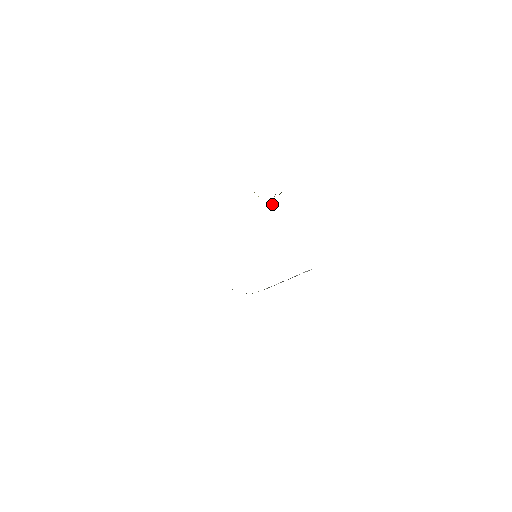
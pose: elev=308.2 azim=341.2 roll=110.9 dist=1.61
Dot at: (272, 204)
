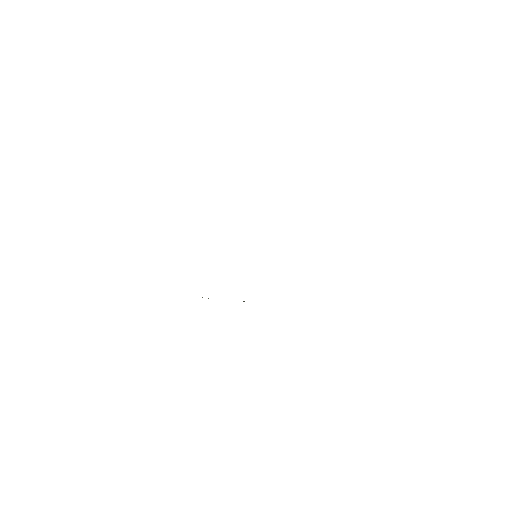
Dot at: occluded
